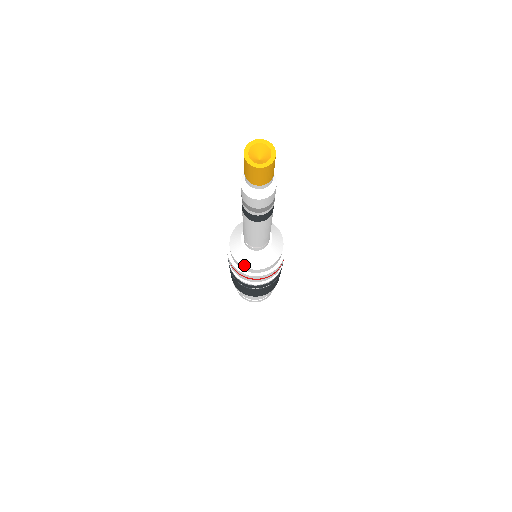
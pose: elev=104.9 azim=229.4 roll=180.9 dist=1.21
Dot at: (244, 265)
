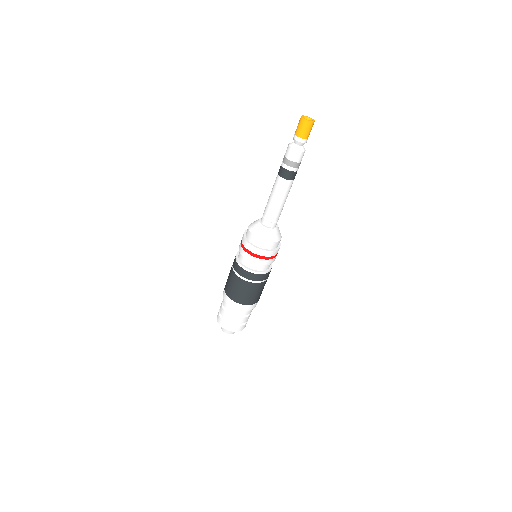
Dot at: (251, 231)
